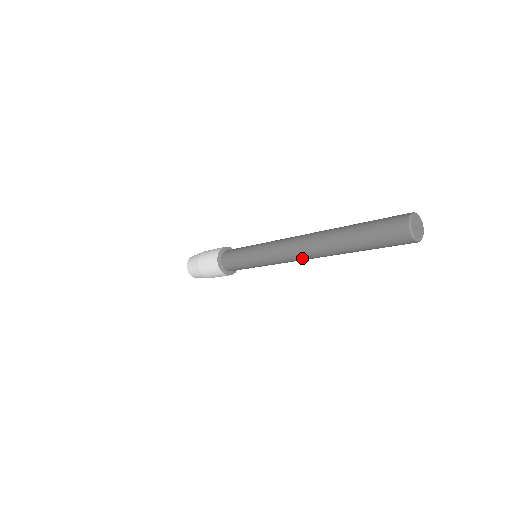
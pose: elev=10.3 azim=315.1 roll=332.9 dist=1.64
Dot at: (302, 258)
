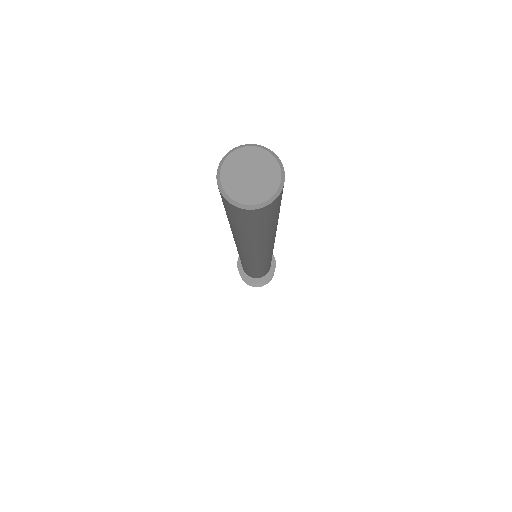
Dot at: (249, 257)
